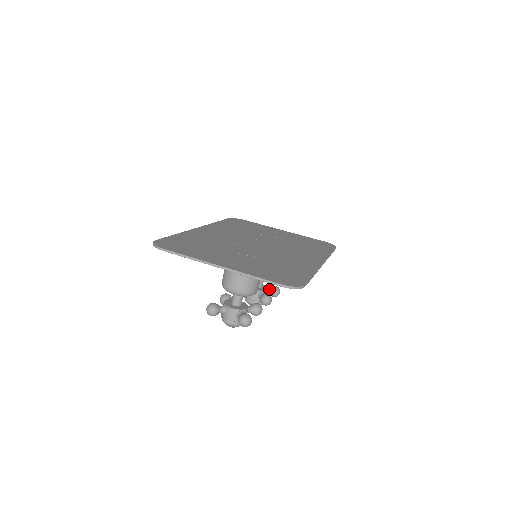
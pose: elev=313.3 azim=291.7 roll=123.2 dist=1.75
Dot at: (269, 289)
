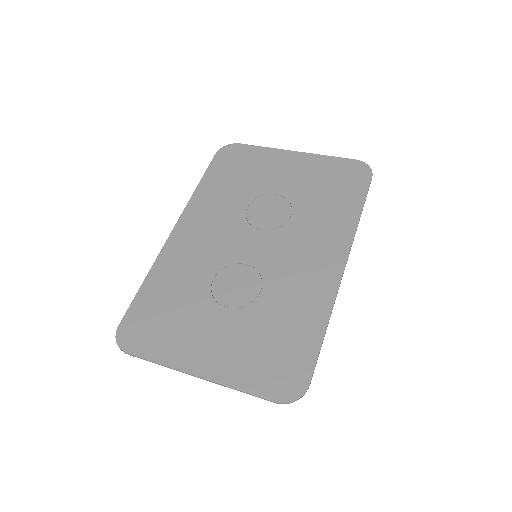
Dot at: occluded
